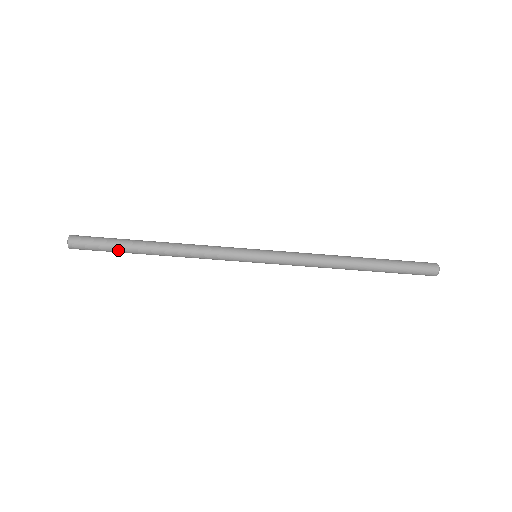
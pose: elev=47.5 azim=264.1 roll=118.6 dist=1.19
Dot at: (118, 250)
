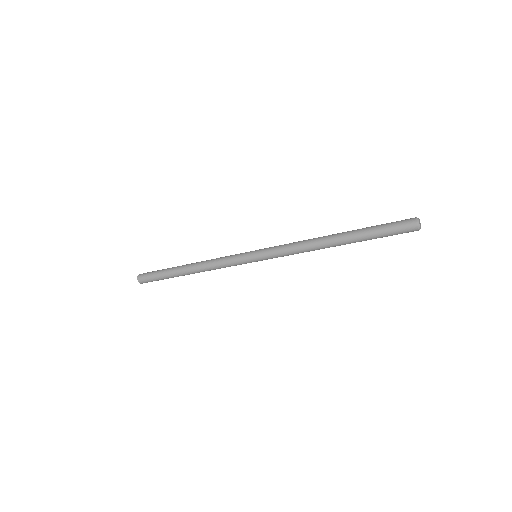
Dot at: occluded
